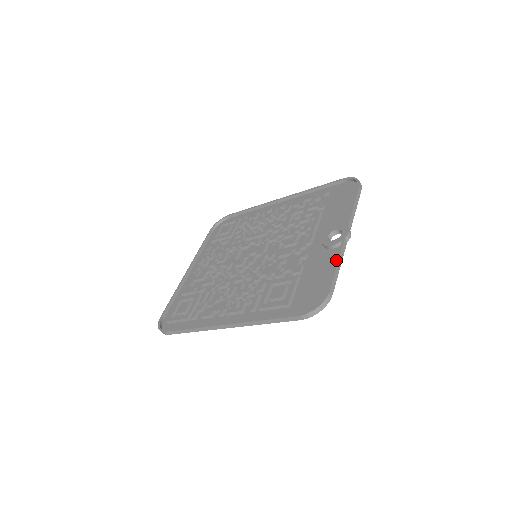
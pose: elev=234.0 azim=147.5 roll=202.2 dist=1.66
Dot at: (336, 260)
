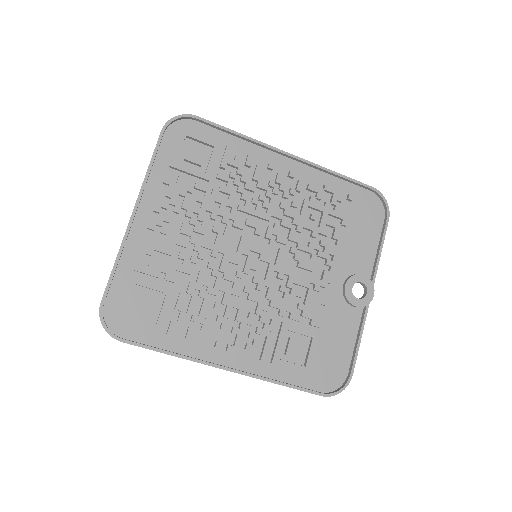
Dot at: (360, 334)
